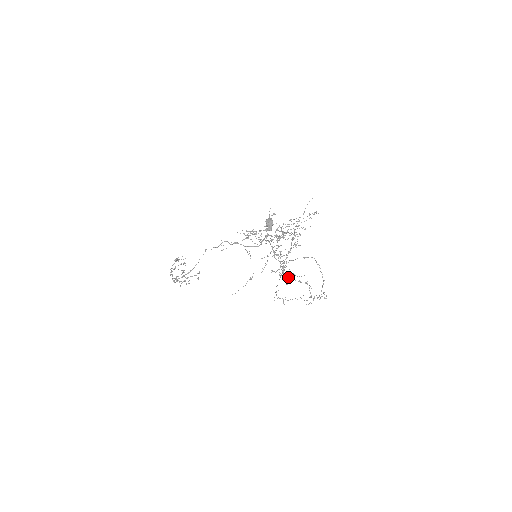
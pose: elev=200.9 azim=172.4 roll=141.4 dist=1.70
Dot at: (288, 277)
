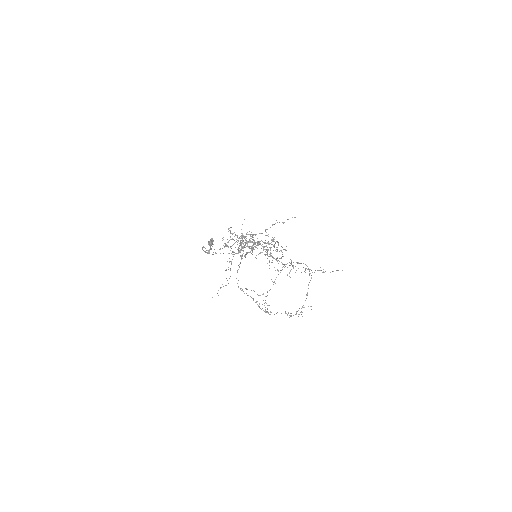
Dot at: (246, 293)
